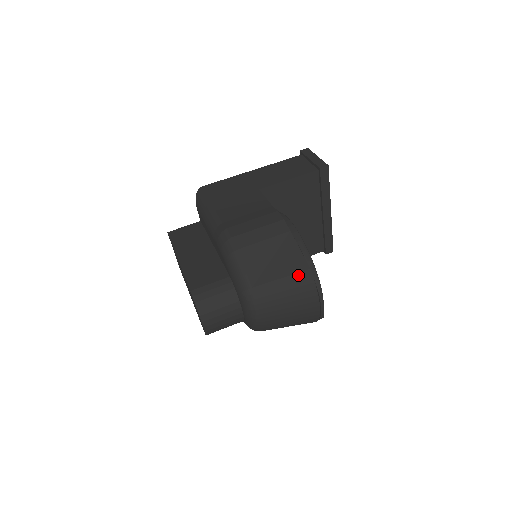
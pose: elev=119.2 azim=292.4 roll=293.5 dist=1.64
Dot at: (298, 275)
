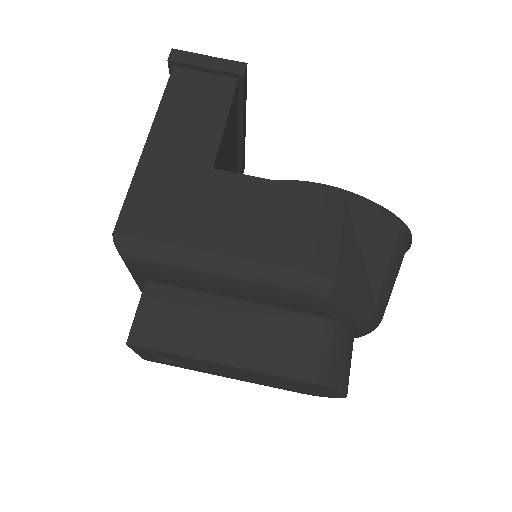
Dot at: (398, 243)
